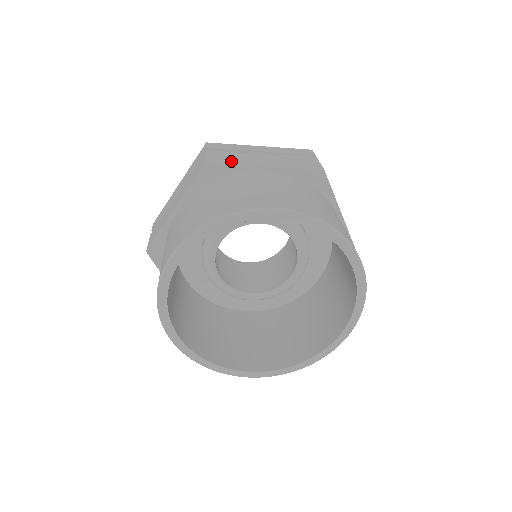
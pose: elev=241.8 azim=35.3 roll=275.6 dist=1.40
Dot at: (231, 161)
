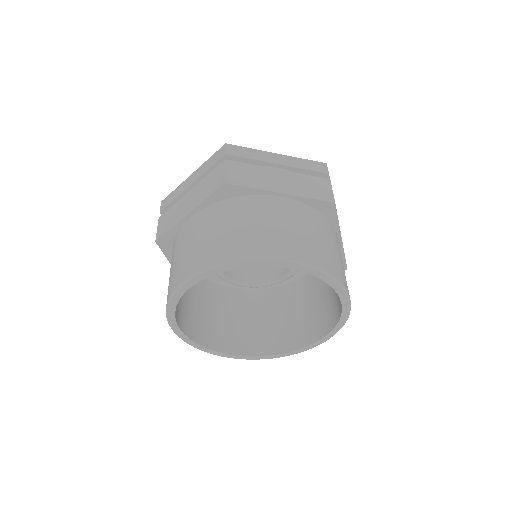
Dot at: (169, 224)
